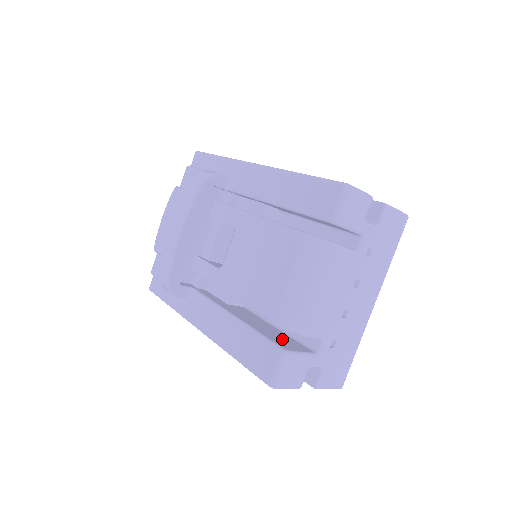
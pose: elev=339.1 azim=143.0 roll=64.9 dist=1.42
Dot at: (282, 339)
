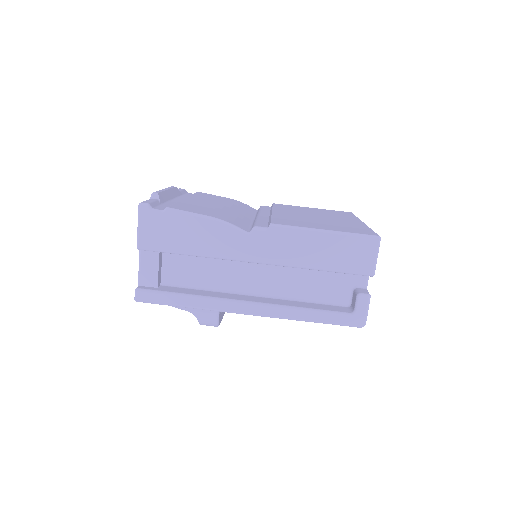
Dot at: occluded
